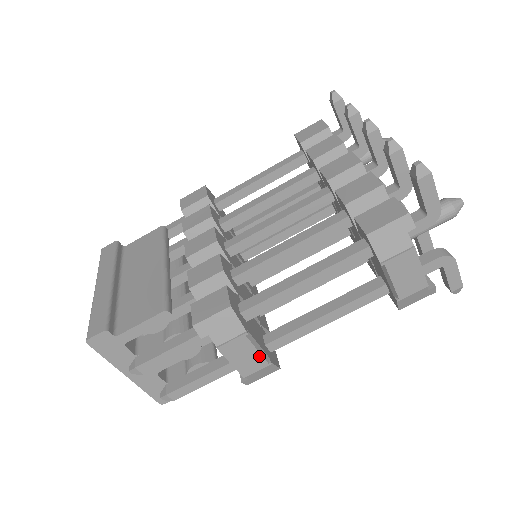
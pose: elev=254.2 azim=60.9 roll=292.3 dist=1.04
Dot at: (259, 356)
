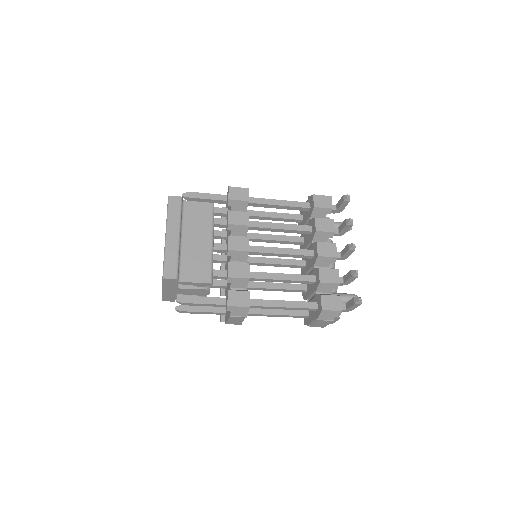
Dot at: (241, 322)
